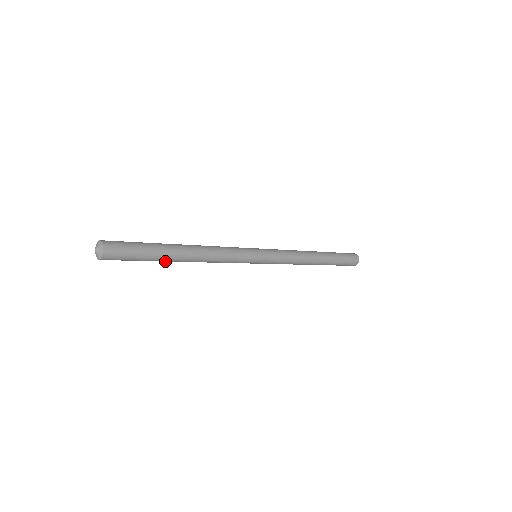
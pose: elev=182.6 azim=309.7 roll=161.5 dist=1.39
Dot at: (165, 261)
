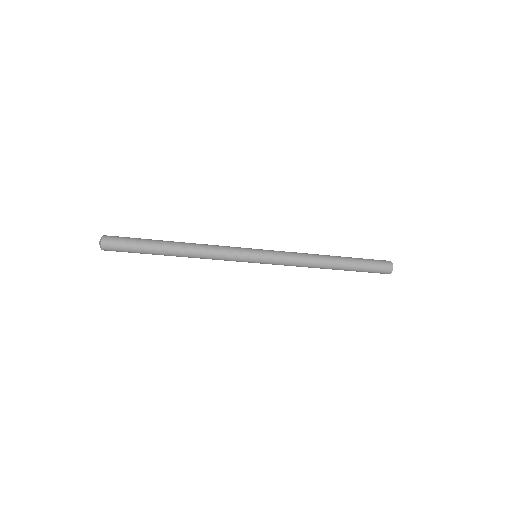
Dot at: (159, 254)
